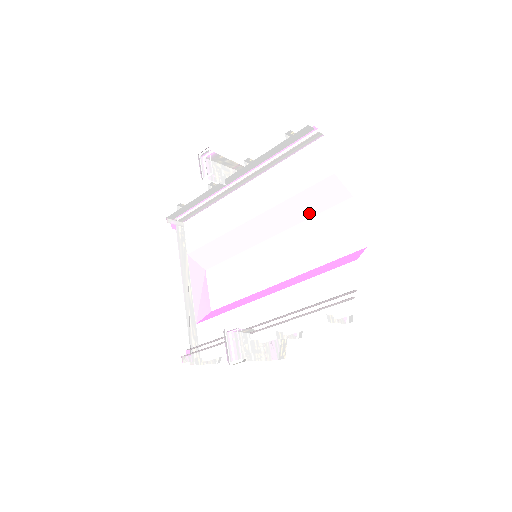
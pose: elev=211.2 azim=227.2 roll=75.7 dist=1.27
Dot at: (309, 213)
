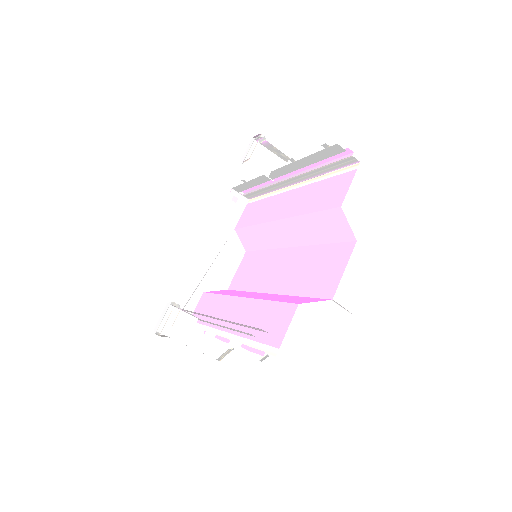
Dot at: (320, 239)
